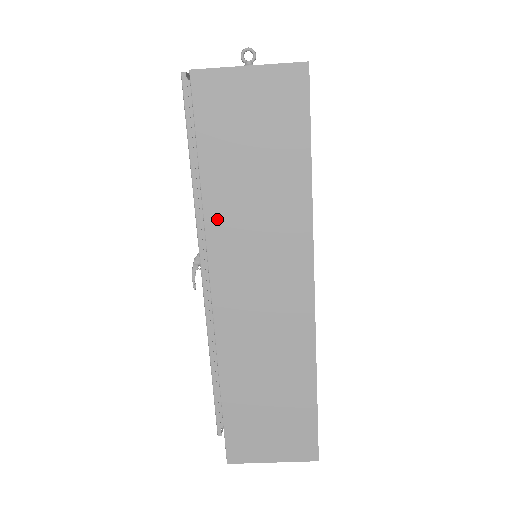
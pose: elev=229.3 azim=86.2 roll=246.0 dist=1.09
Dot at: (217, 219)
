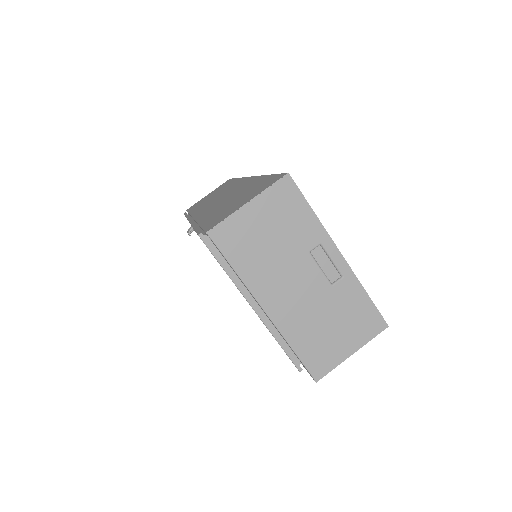
Dot at: occluded
